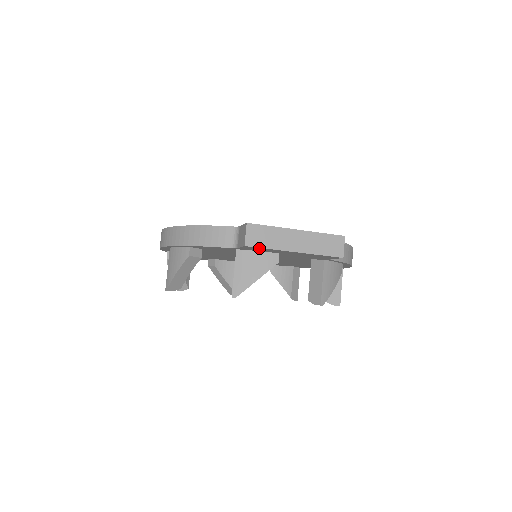
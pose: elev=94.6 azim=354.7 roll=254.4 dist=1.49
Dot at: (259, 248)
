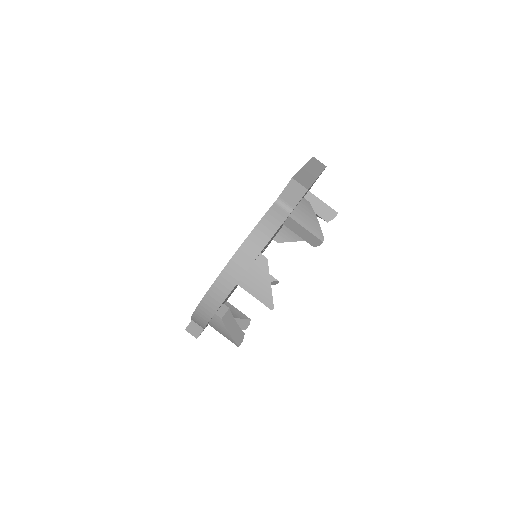
Dot at: (308, 189)
